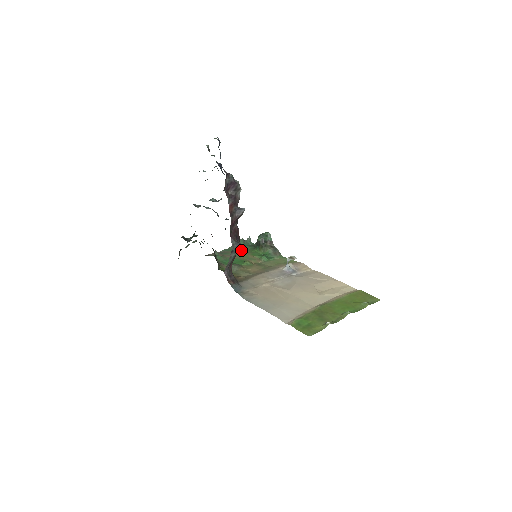
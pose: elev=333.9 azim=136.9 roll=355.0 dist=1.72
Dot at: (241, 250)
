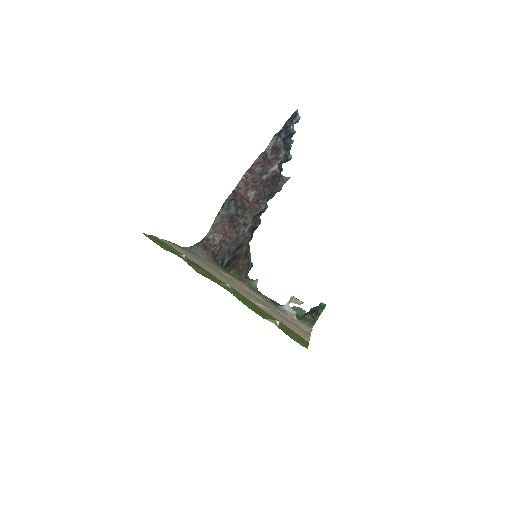
Dot at: occluded
